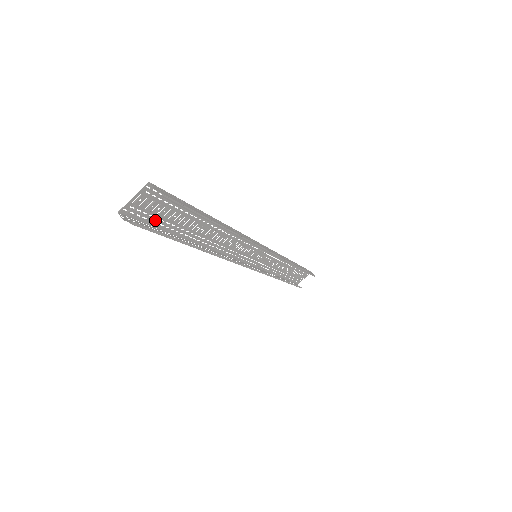
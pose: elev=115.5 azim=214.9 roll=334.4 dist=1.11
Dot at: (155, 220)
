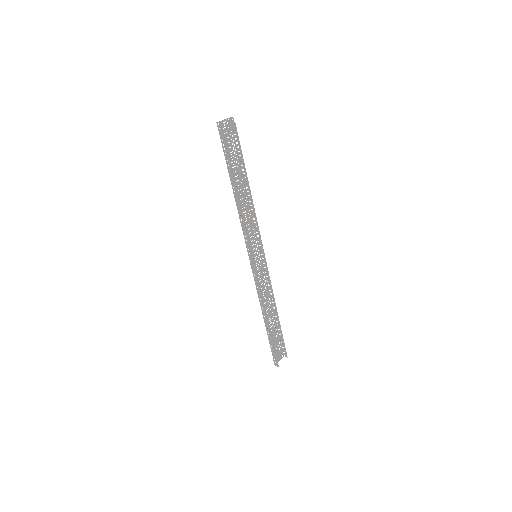
Dot at: (225, 147)
